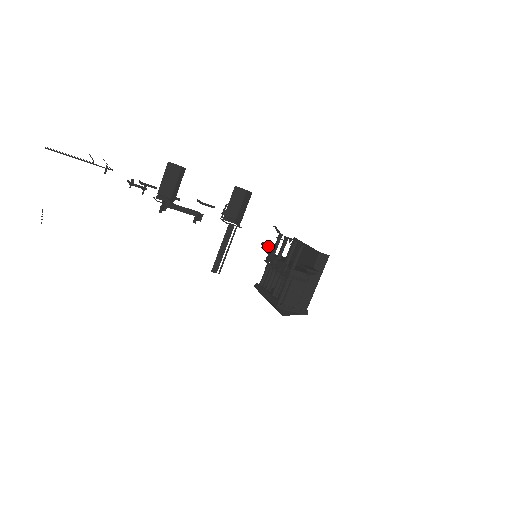
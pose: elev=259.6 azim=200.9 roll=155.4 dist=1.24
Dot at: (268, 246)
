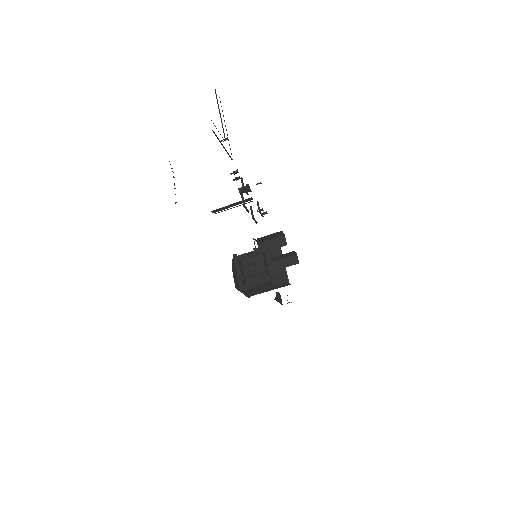
Dot at: occluded
